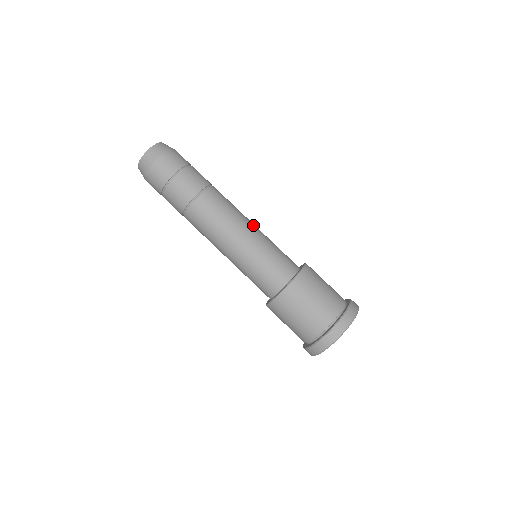
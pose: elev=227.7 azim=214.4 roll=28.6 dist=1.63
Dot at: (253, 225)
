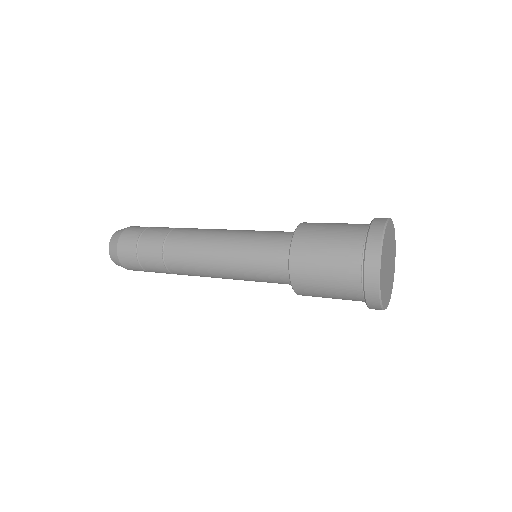
Dot at: occluded
